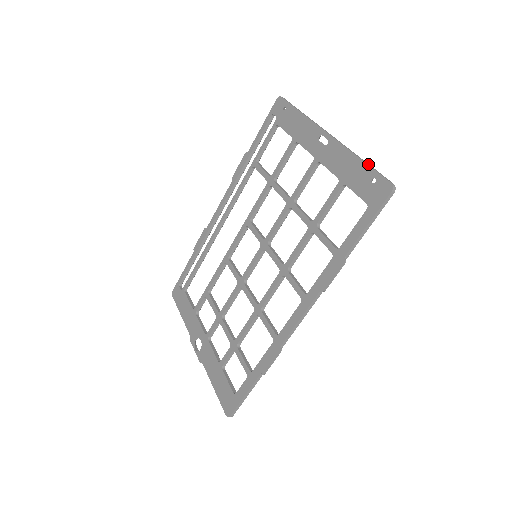
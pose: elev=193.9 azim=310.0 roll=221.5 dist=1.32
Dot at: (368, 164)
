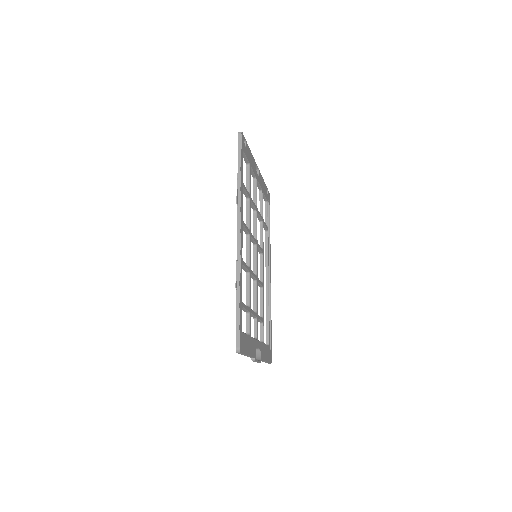
Dot at: occluded
